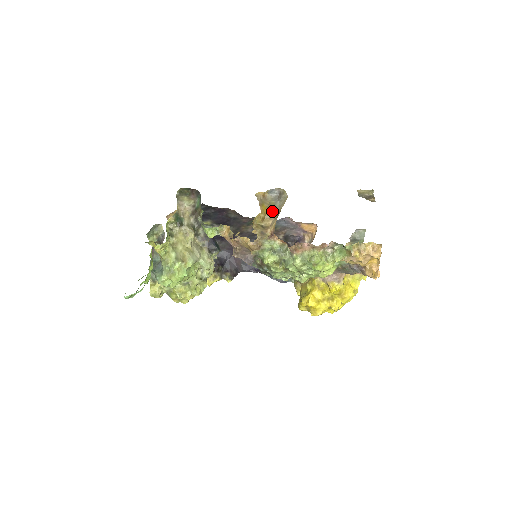
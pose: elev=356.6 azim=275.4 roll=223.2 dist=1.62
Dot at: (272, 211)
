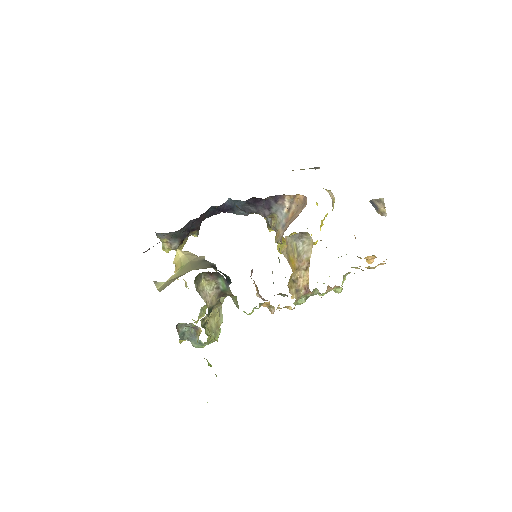
Dot at: (299, 261)
